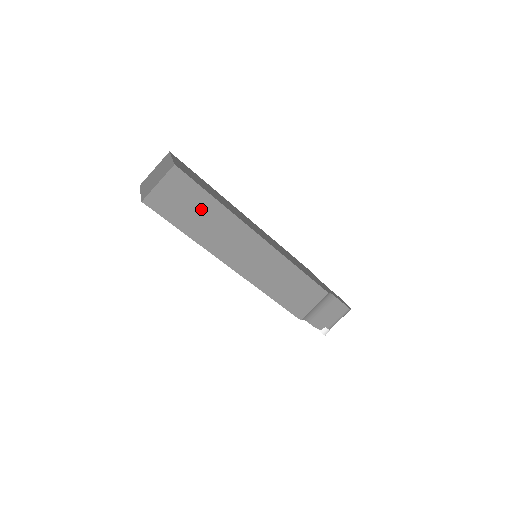
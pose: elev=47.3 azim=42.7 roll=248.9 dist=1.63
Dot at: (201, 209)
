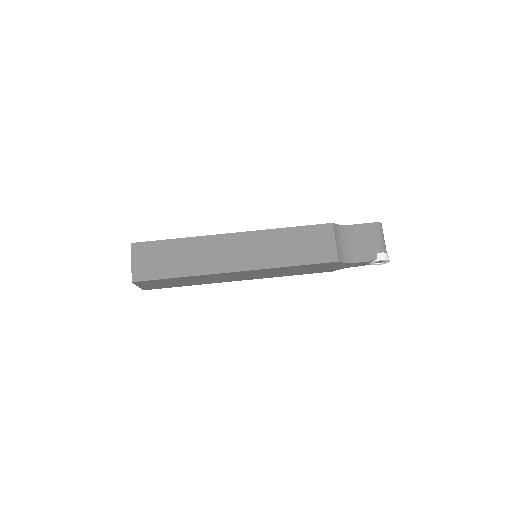
Dot at: (173, 253)
